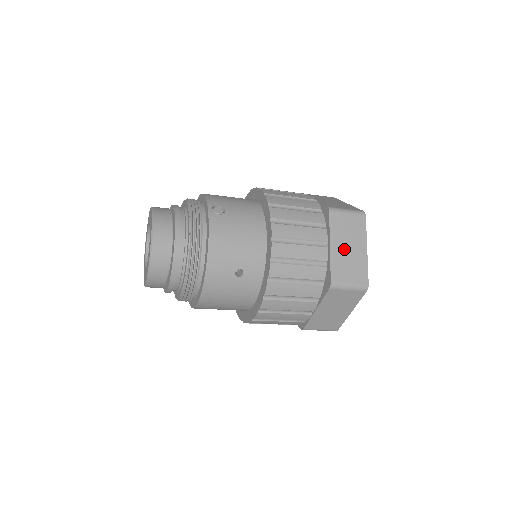
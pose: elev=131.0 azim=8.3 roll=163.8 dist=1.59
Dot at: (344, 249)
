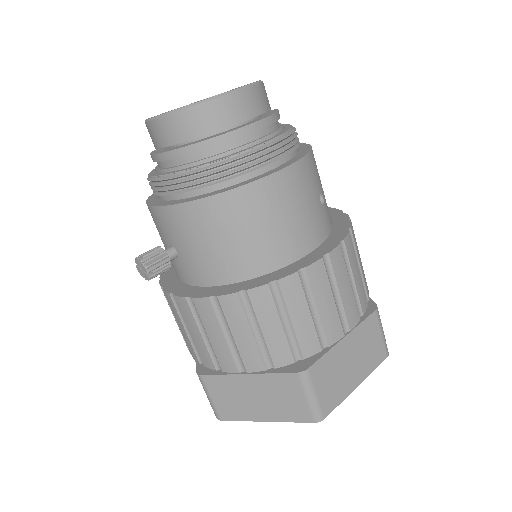
Dot at: occluded
